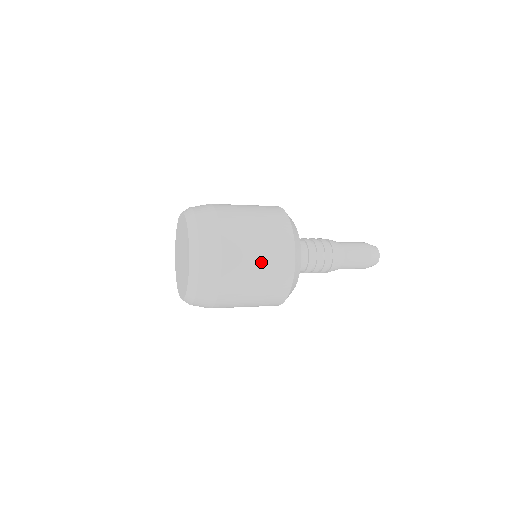
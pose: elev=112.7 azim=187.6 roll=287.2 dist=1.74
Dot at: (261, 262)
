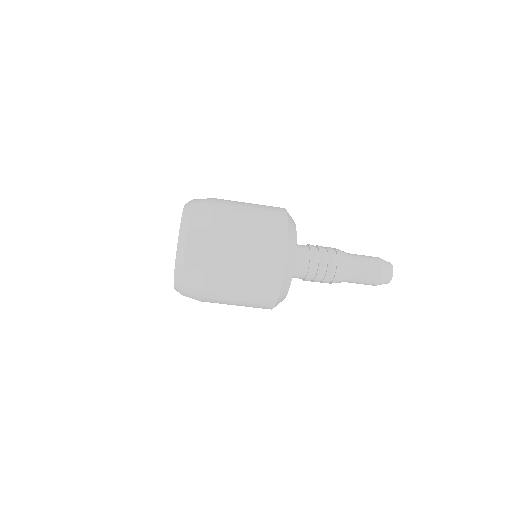
Dot at: (252, 218)
